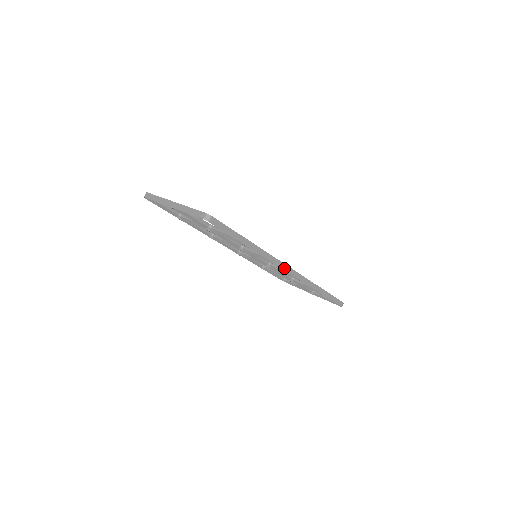
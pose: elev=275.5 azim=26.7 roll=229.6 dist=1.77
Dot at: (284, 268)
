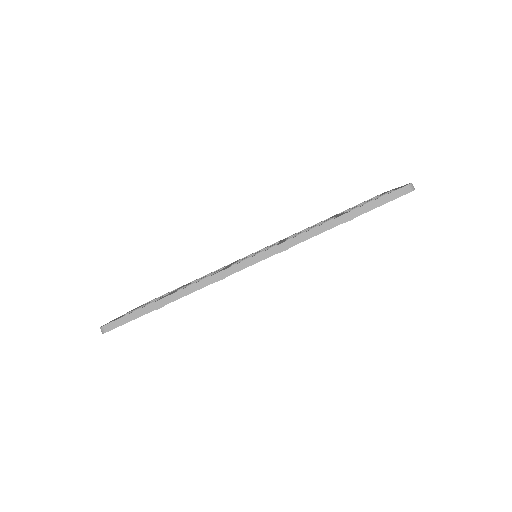
Dot at: (240, 268)
